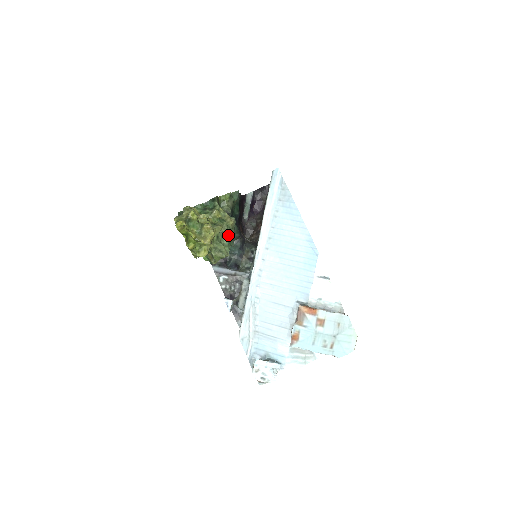
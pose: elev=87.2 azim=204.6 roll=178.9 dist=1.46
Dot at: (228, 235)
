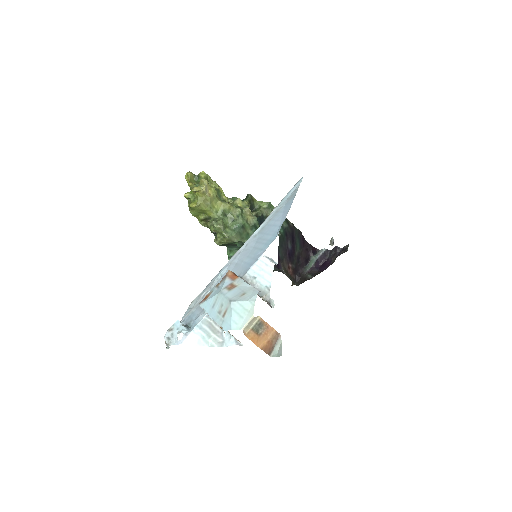
Dot at: (237, 221)
